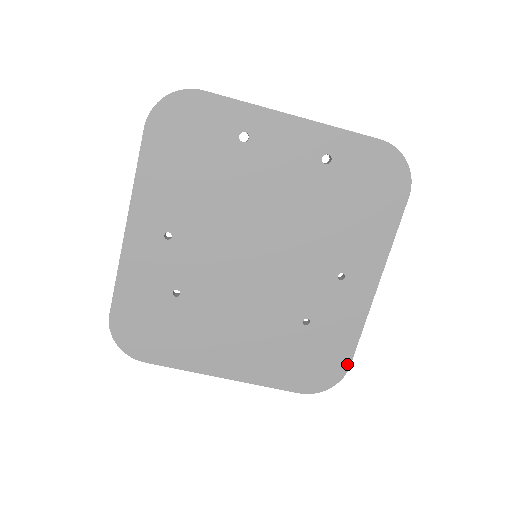
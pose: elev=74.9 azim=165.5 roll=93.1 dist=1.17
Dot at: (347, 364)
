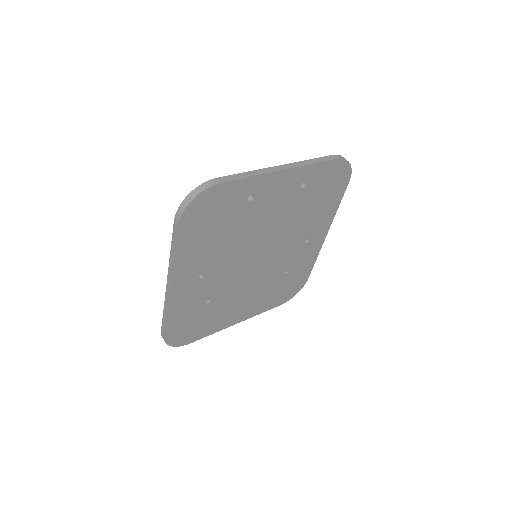
Dot at: (307, 279)
